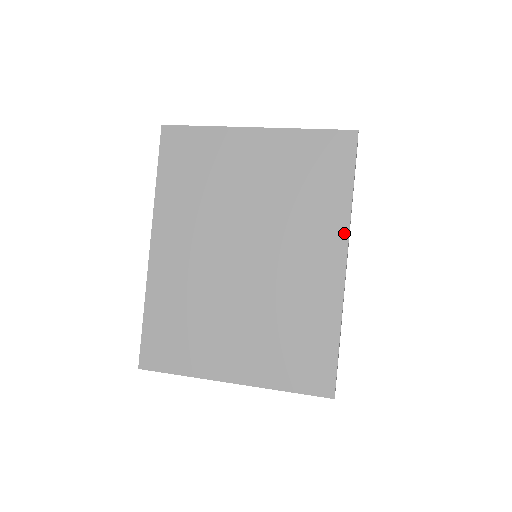
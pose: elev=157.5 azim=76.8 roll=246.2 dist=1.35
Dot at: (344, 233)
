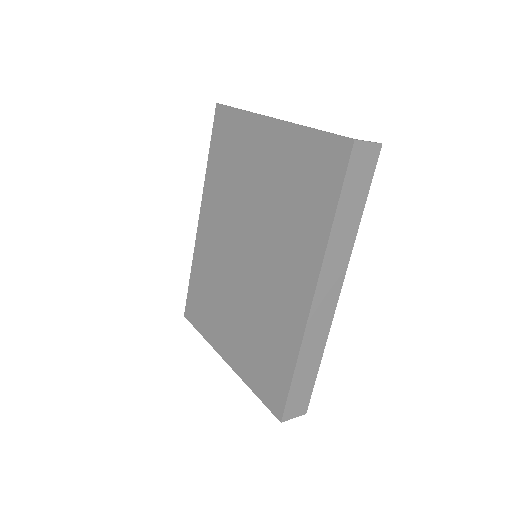
Dot at: (318, 263)
